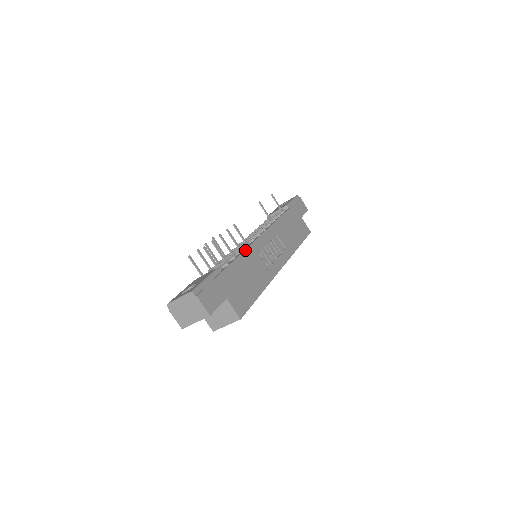
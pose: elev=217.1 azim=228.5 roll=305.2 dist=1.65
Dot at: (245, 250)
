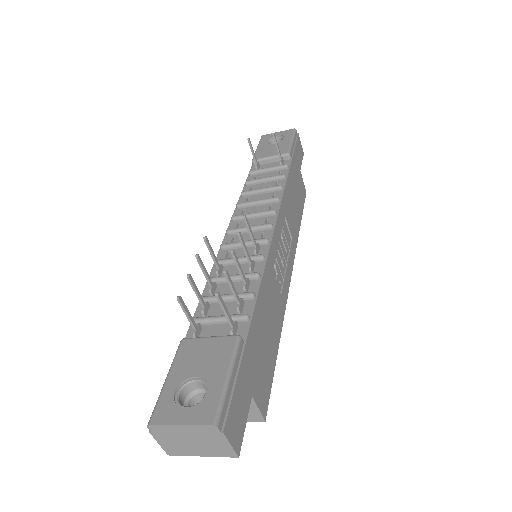
Dot at: (263, 272)
